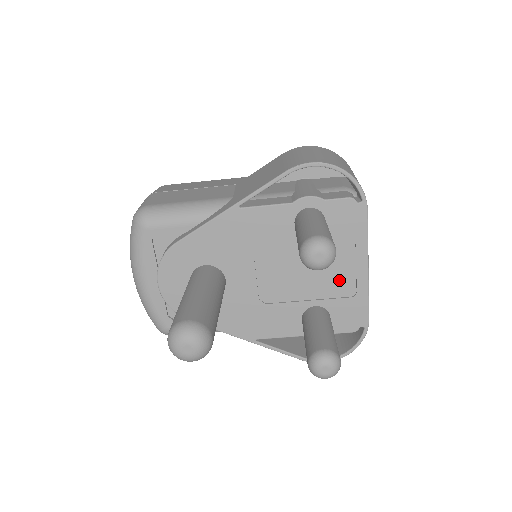
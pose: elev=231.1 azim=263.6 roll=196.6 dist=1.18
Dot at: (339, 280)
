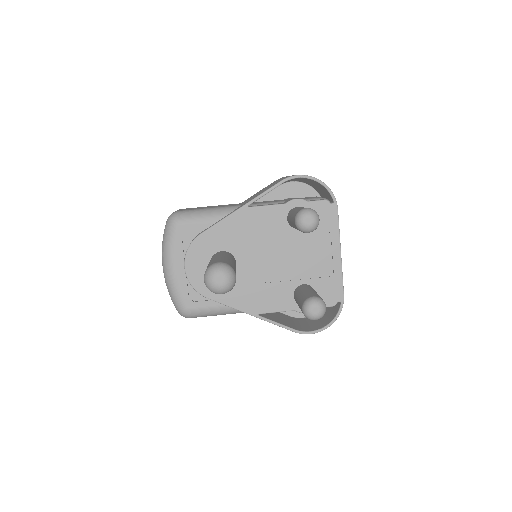
Dot at: (320, 263)
